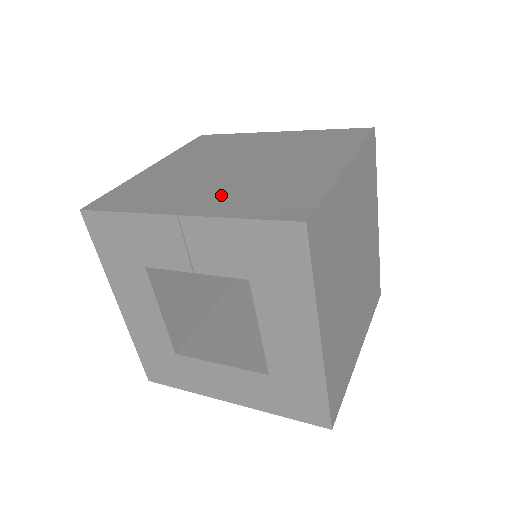
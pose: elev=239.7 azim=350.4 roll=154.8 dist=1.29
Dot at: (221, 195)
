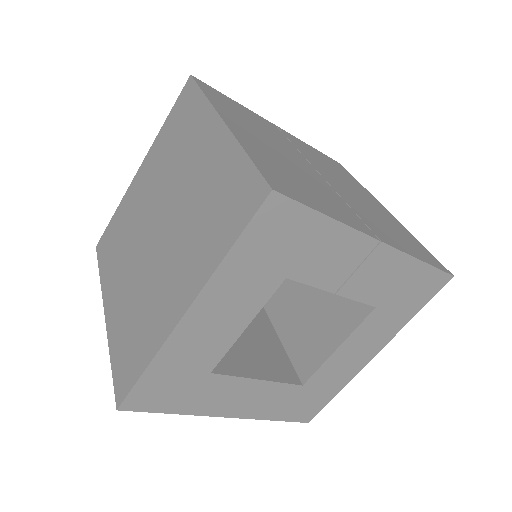
Dot at: (370, 220)
